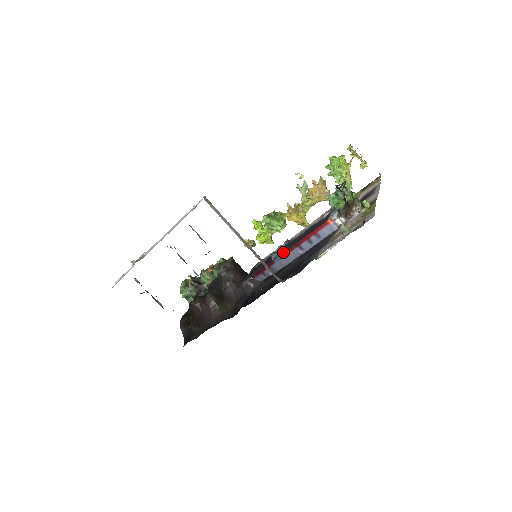
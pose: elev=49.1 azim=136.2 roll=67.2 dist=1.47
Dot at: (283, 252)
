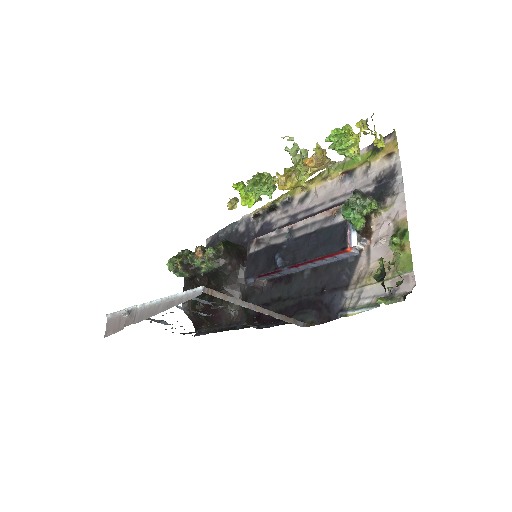
Dot at: (291, 262)
